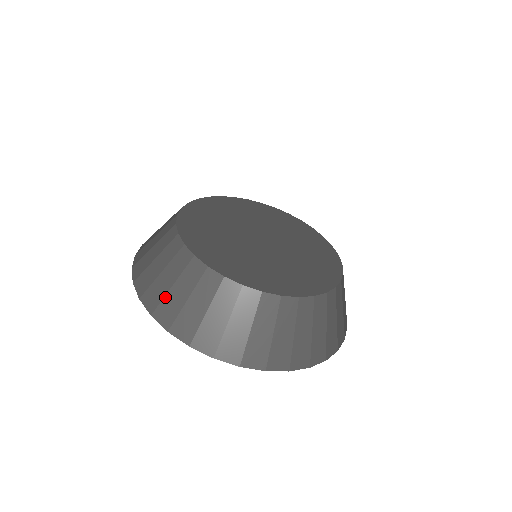
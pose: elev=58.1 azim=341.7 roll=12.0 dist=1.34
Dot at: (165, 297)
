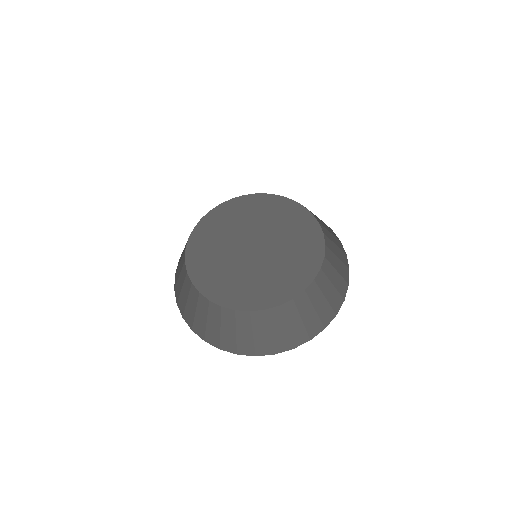
Dot at: (255, 343)
